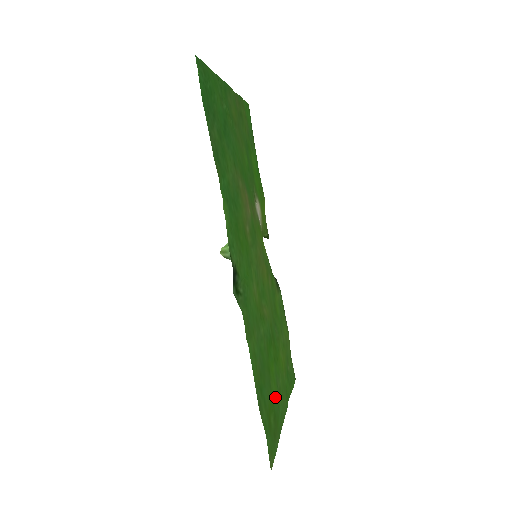
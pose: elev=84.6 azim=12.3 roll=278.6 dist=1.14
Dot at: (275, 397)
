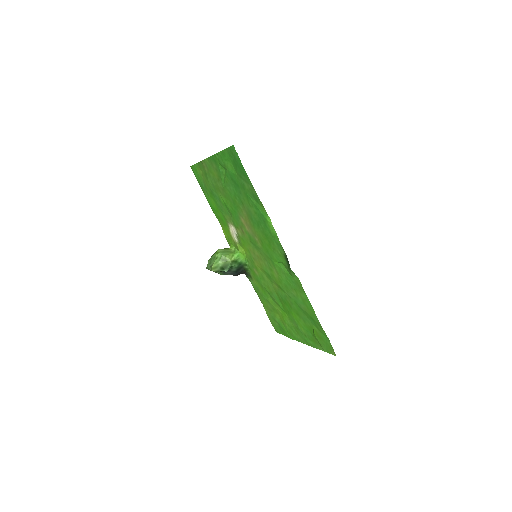
Dot at: (304, 329)
